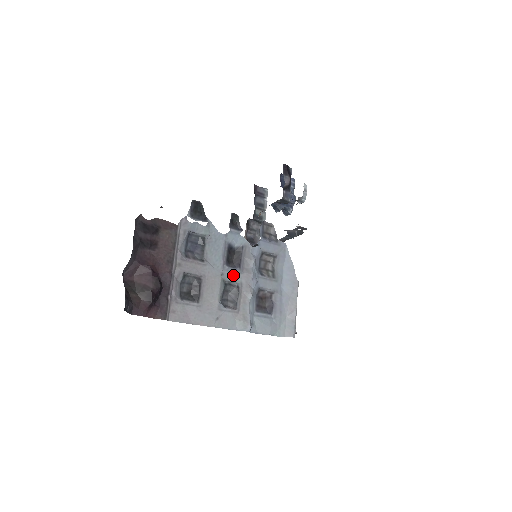
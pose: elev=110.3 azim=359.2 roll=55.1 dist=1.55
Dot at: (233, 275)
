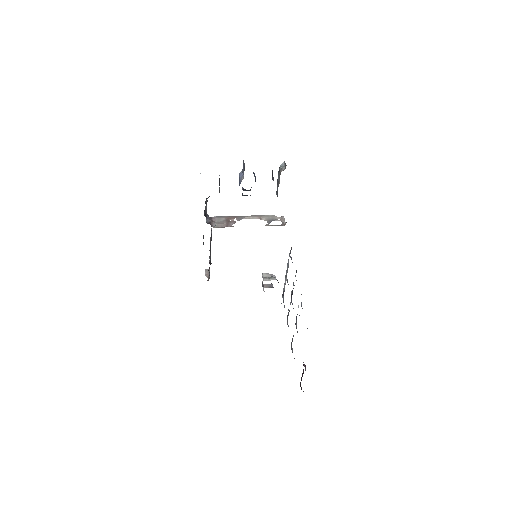
Dot at: occluded
